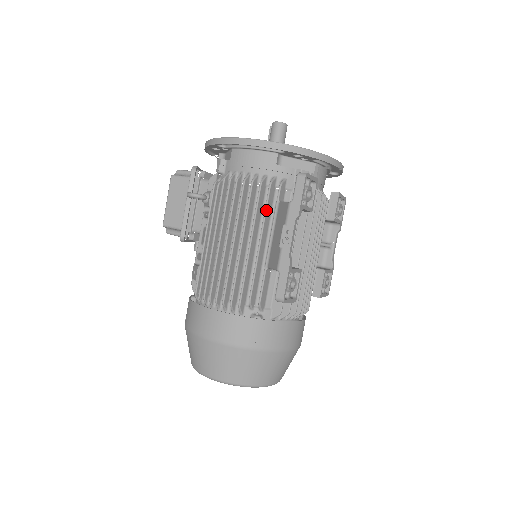
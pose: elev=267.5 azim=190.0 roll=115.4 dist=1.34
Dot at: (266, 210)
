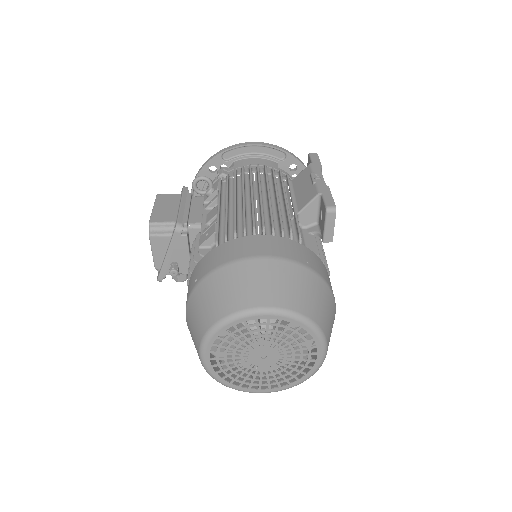
Dot at: (283, 181)
